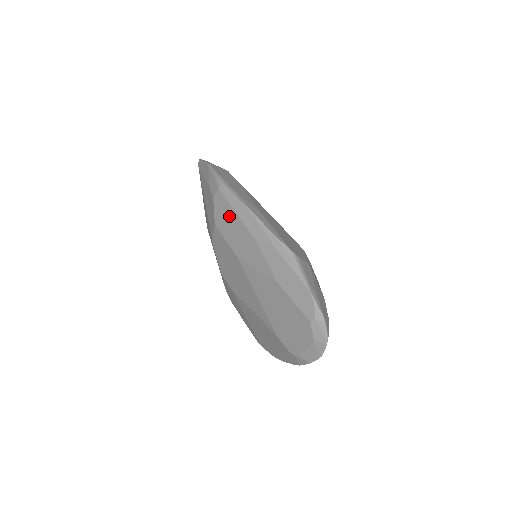
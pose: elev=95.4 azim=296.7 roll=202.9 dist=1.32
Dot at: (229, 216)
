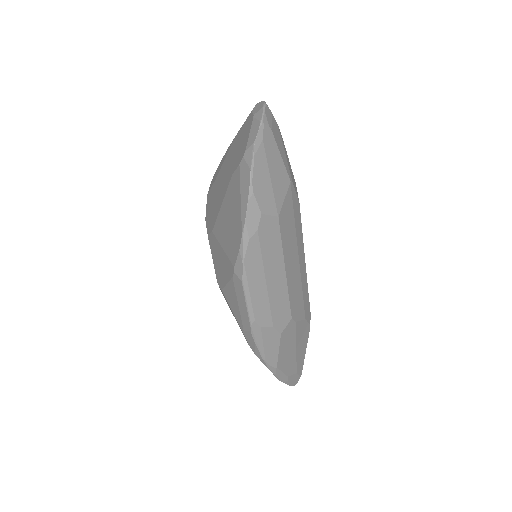
Dot at: (216, 172)
